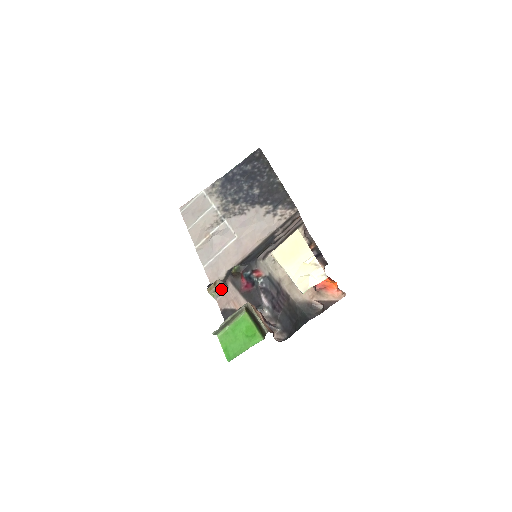
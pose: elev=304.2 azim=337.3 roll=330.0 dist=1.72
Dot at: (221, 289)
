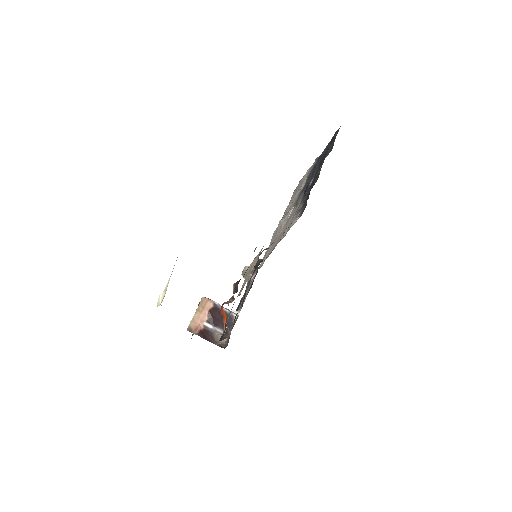
Dot at: occluded
